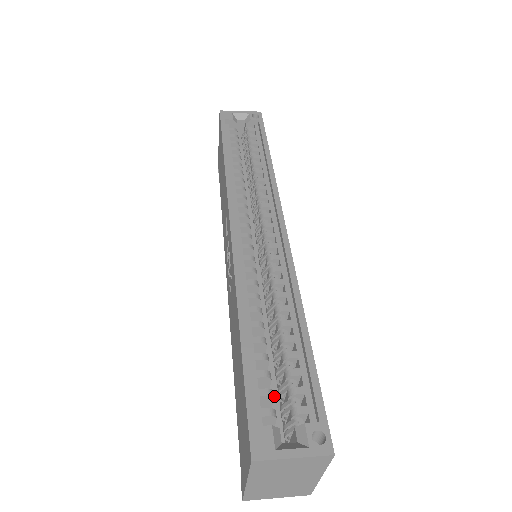
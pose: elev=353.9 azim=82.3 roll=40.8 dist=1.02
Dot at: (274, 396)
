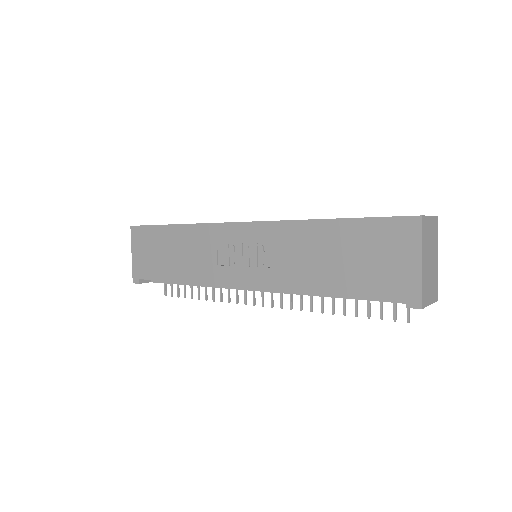
Dot at: occluded
